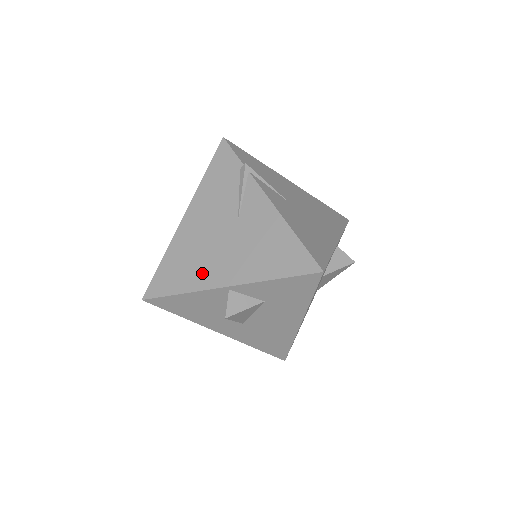
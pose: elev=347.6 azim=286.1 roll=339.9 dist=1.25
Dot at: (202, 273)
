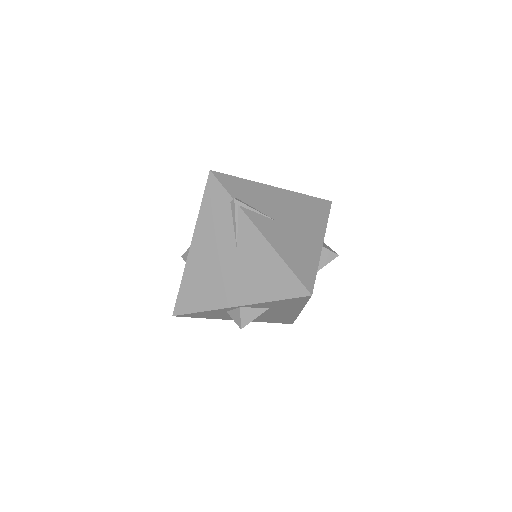
Dot at: (216, 295)
